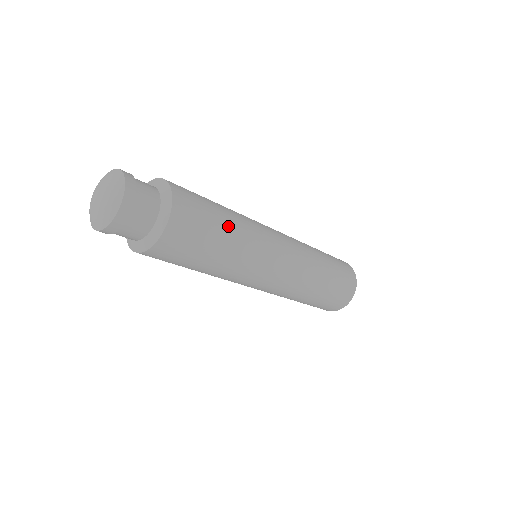
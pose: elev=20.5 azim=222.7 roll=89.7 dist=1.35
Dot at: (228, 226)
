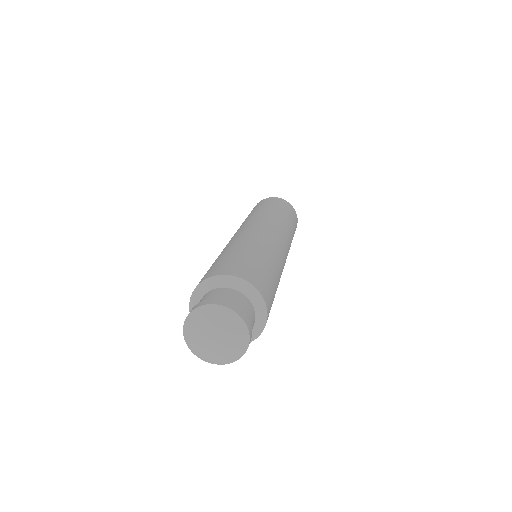
Dot at: occluded
